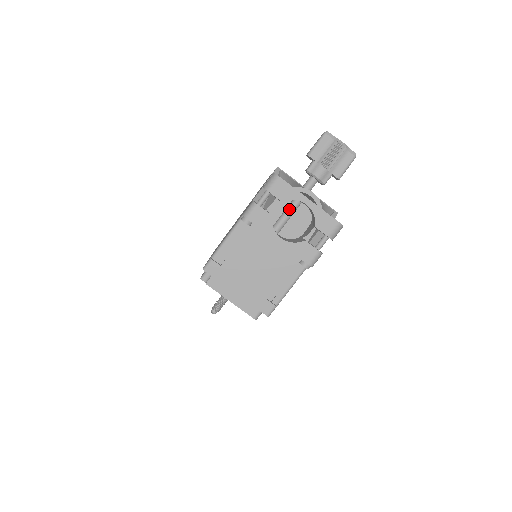
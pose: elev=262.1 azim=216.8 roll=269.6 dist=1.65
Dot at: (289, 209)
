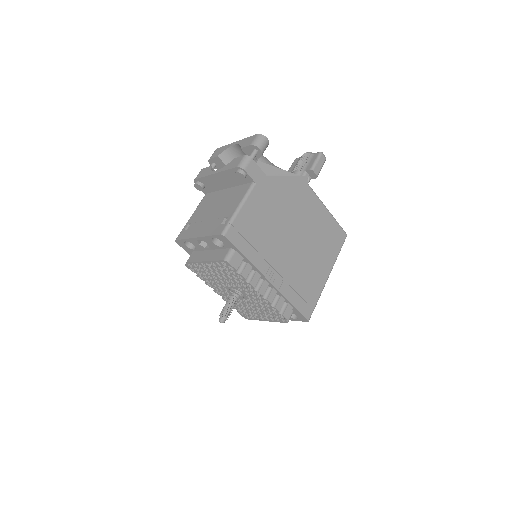
Dot at: occluded
